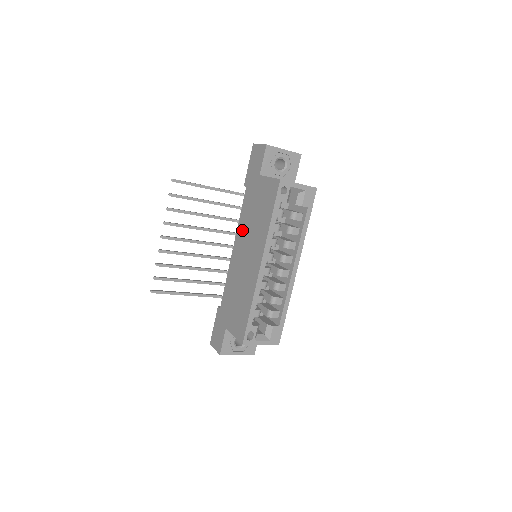
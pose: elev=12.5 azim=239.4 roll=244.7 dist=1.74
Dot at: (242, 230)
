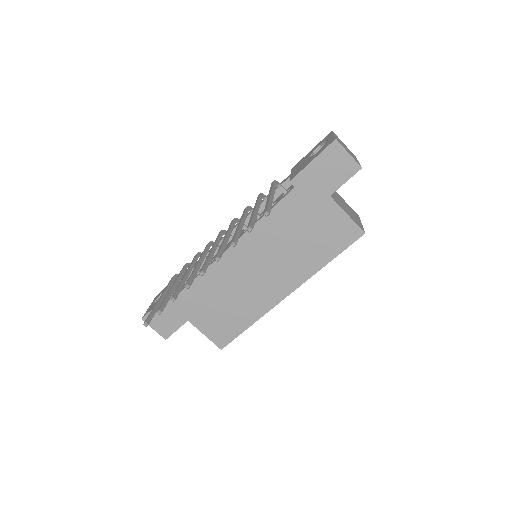
Dot at: (264, 236)
